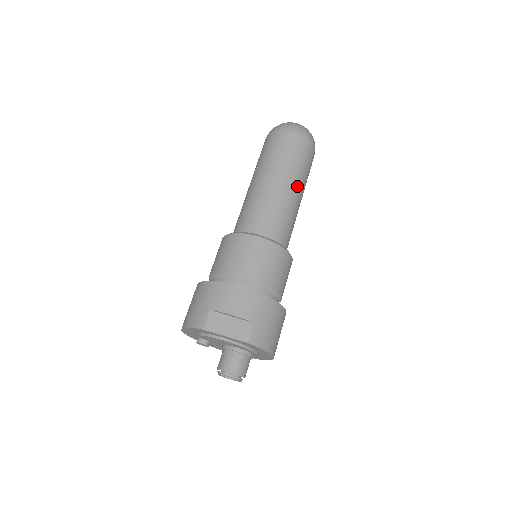
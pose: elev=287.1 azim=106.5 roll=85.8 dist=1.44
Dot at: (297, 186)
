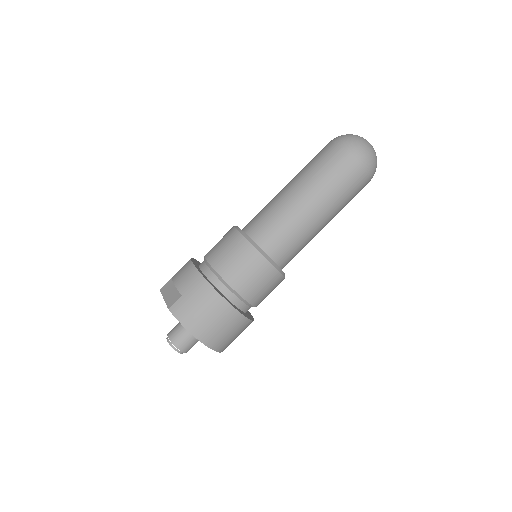
Dot at: (310, 194)
